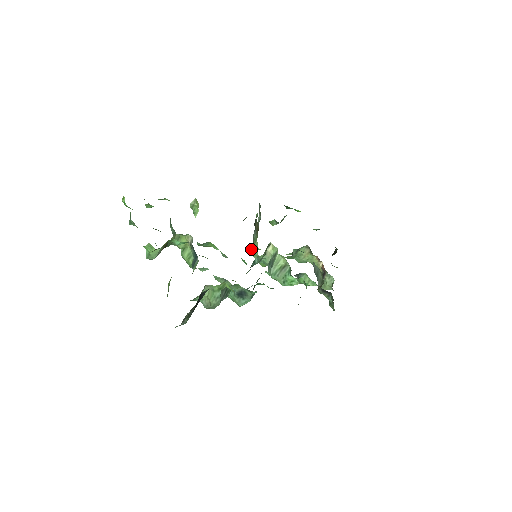
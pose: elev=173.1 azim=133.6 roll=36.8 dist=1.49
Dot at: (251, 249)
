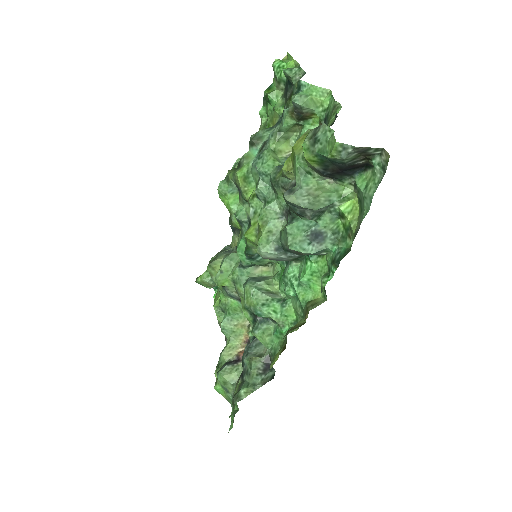
Dot at: (230, 254)
